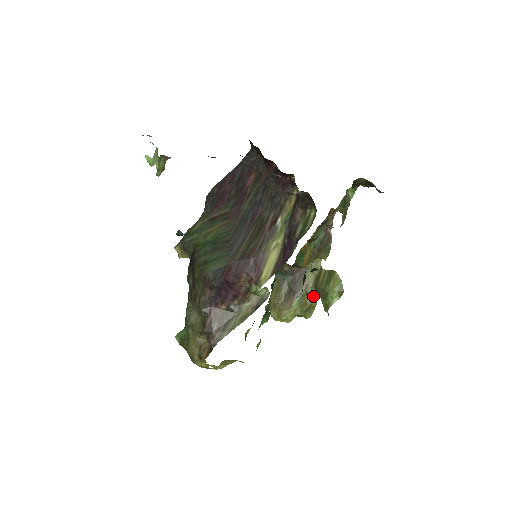
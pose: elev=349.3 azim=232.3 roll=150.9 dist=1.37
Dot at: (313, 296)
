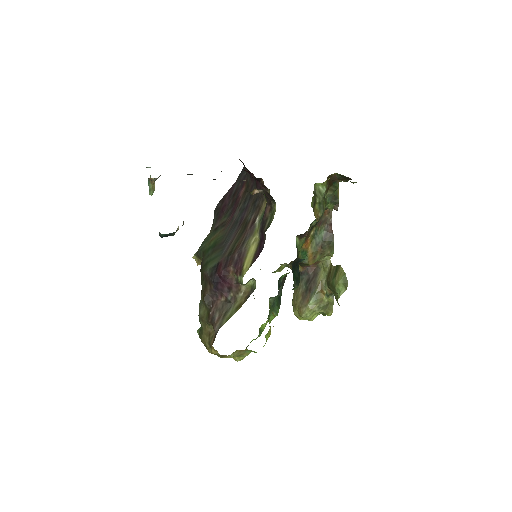
Dot at: (328, 292)
